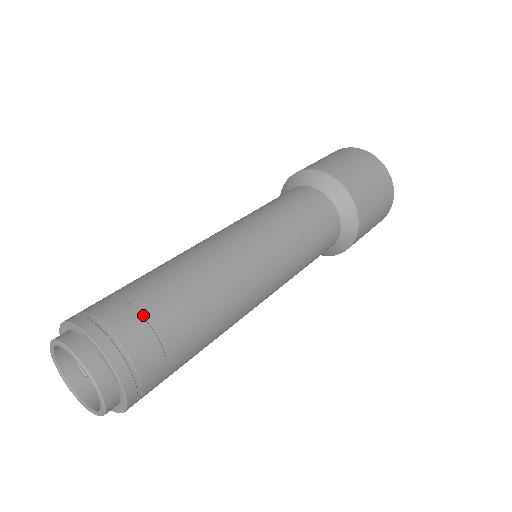
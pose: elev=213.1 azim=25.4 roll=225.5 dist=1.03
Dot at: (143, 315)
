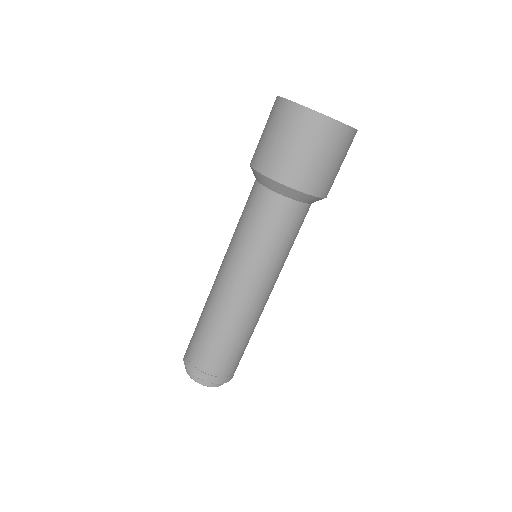
Dot at: (214, 360)
